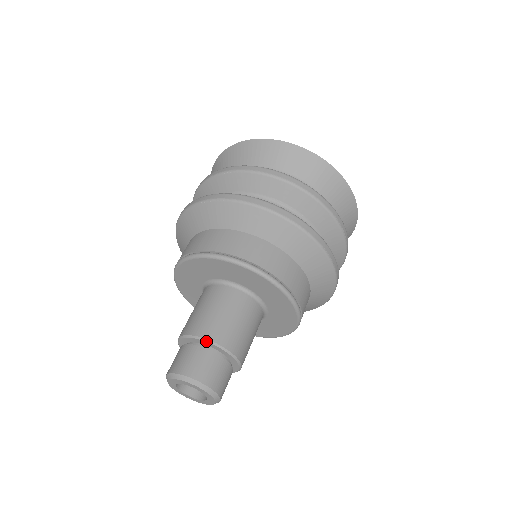
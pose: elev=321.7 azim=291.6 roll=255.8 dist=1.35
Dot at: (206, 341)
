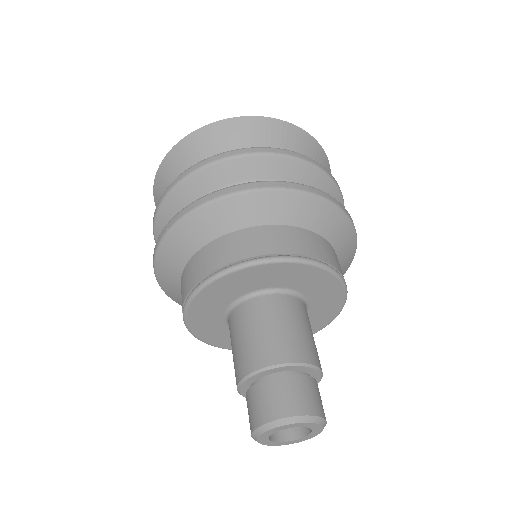
Dot at: (292, 365)
